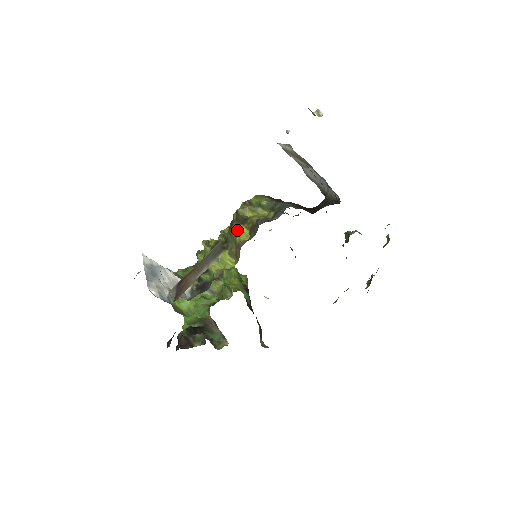
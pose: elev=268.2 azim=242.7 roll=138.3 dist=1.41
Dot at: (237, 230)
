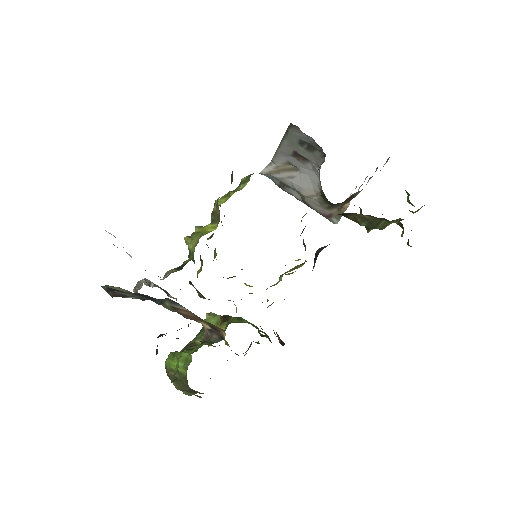
Dot at: occluded
